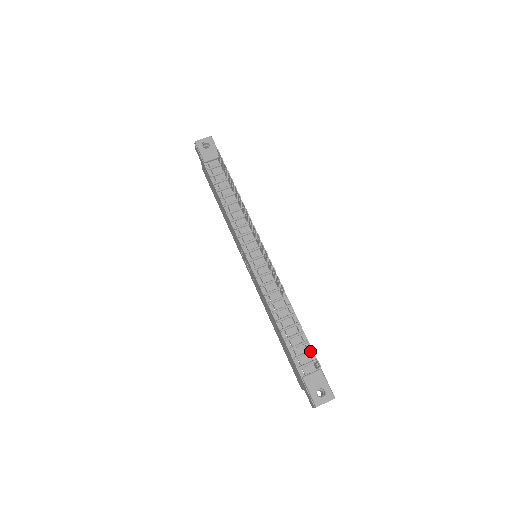
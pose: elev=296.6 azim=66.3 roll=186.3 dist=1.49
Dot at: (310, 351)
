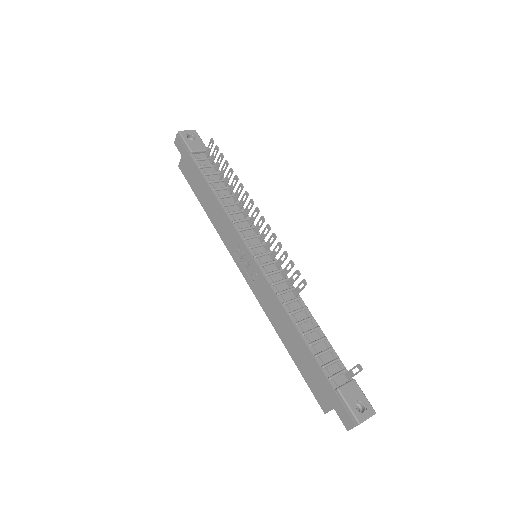
Dot at: (338, 359)
